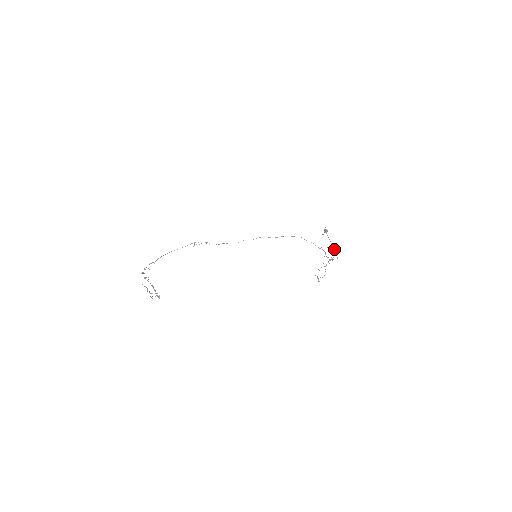
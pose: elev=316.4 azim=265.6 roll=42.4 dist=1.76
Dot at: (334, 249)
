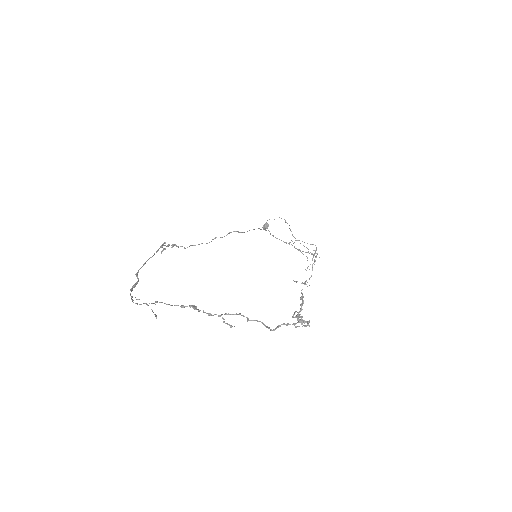
Dot at: (300, 243)
